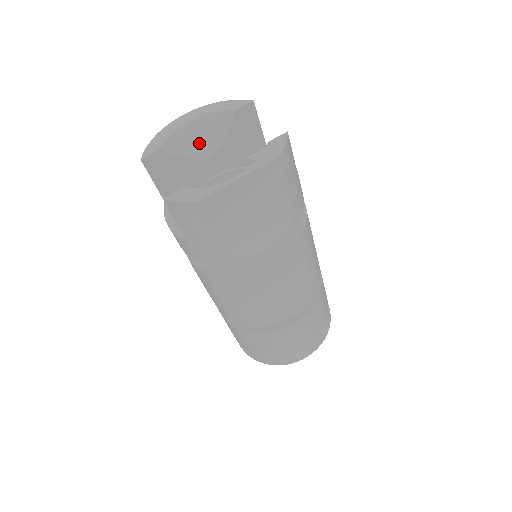
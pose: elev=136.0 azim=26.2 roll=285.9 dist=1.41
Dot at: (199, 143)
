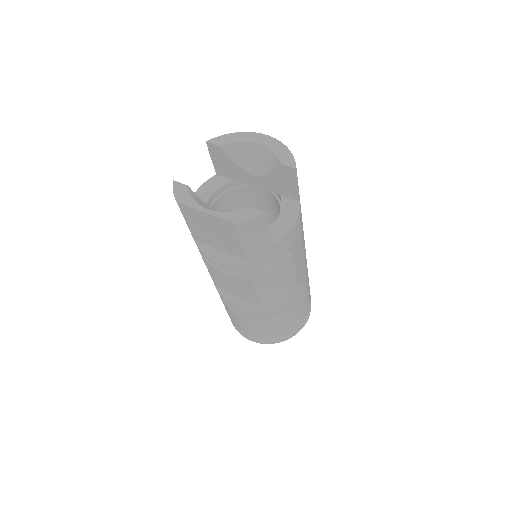
Dot at: (253, 161)
